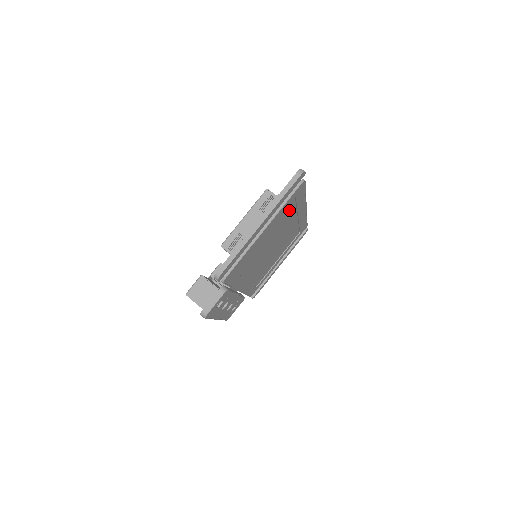
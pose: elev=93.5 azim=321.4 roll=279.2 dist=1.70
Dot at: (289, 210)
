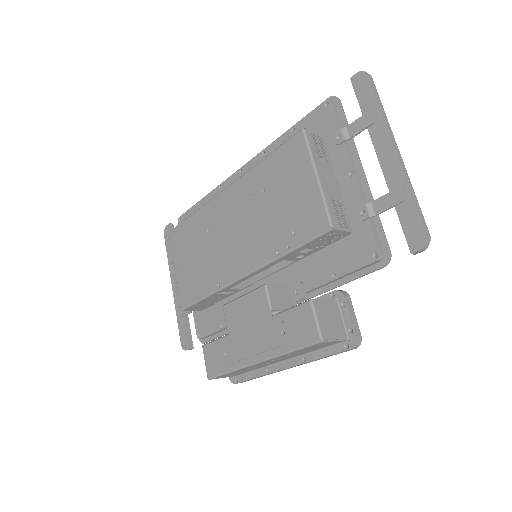
Dot at: occluded
